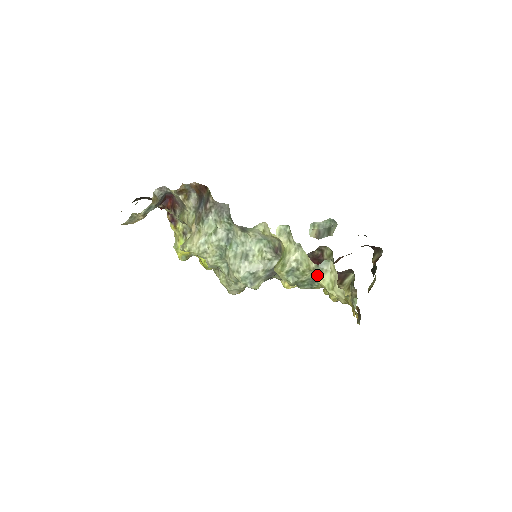
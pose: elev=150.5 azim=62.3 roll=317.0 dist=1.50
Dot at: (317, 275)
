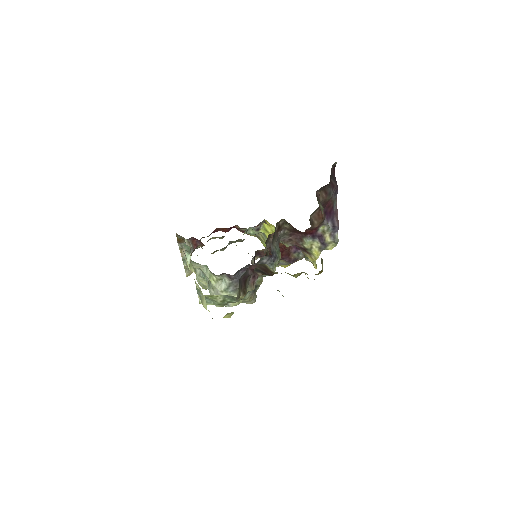
Dot at: (203, 304)
